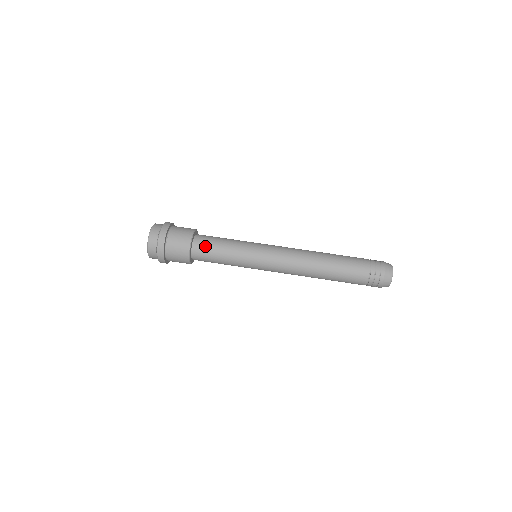
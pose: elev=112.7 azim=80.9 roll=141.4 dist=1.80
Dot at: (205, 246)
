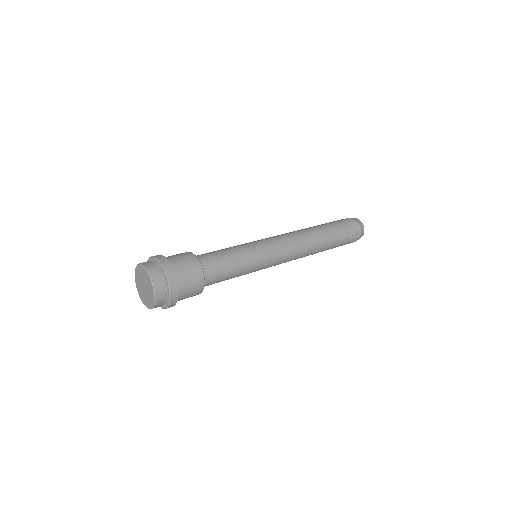
Dot at: (215, 267)
